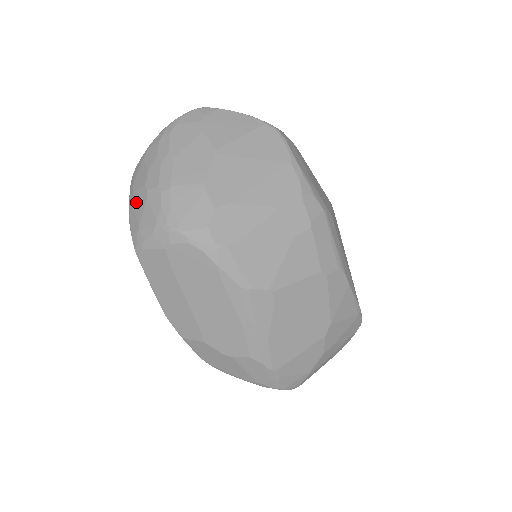
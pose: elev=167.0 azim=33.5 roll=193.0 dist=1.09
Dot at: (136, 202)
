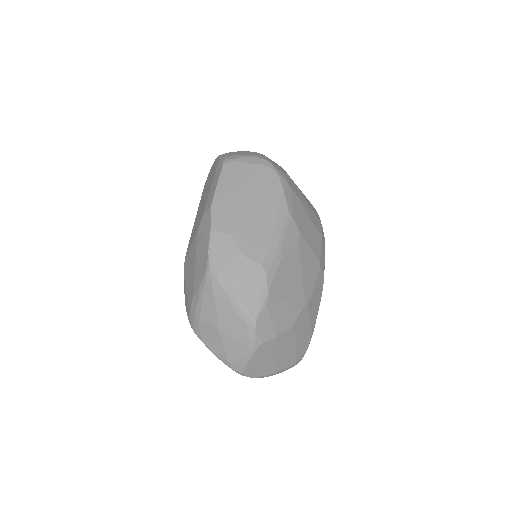
Dot at: occluded
